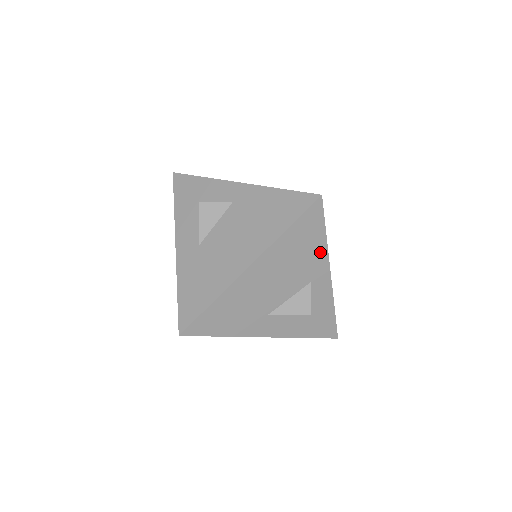
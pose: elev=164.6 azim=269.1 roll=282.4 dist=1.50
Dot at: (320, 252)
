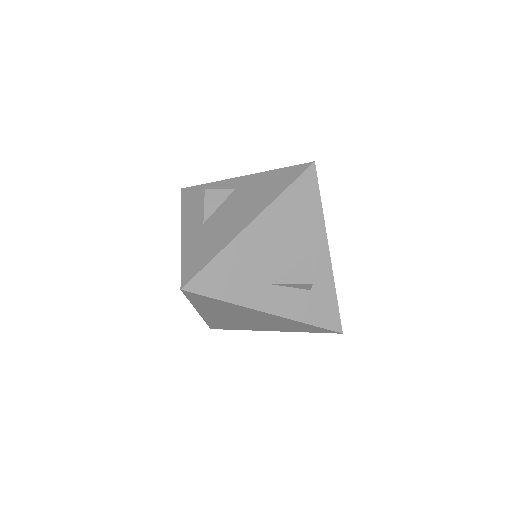
Dot at: (317, 221)
